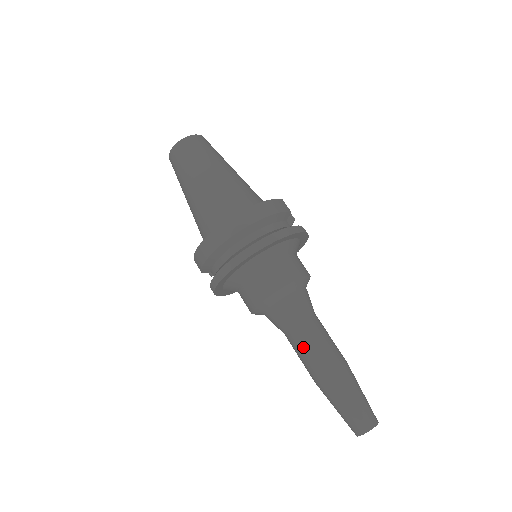
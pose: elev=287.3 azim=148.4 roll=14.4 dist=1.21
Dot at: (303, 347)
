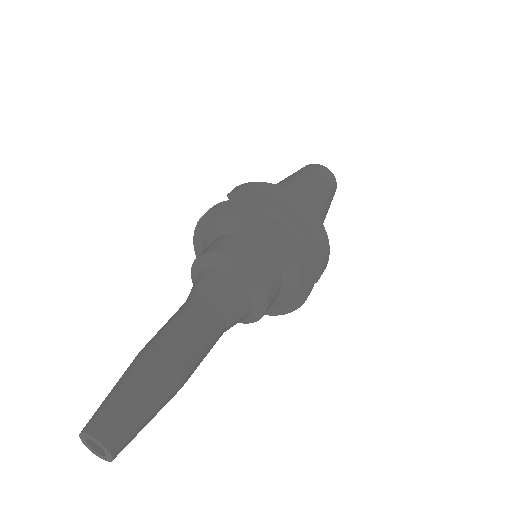
Dot at: (191, 320)
